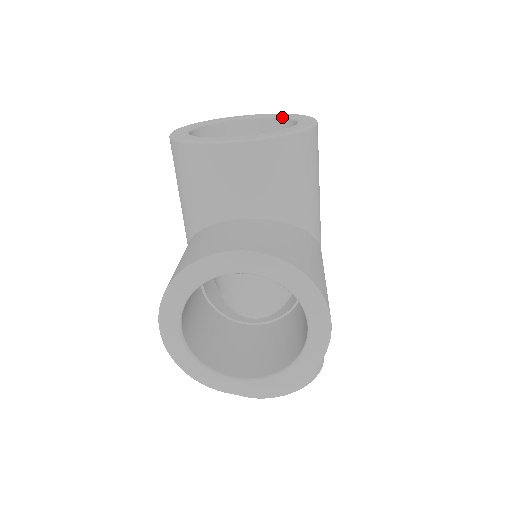
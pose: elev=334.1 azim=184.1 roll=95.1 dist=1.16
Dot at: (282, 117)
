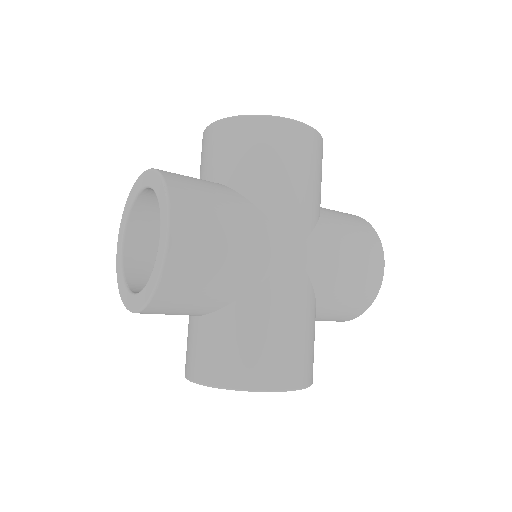
Dot at: occluded
